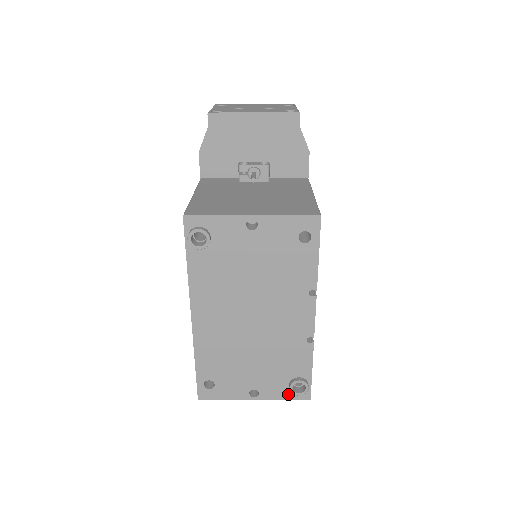
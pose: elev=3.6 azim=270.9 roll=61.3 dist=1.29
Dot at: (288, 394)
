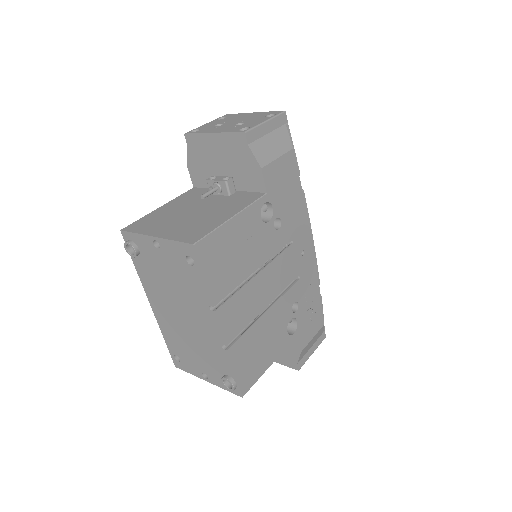
Dot at: occluded
